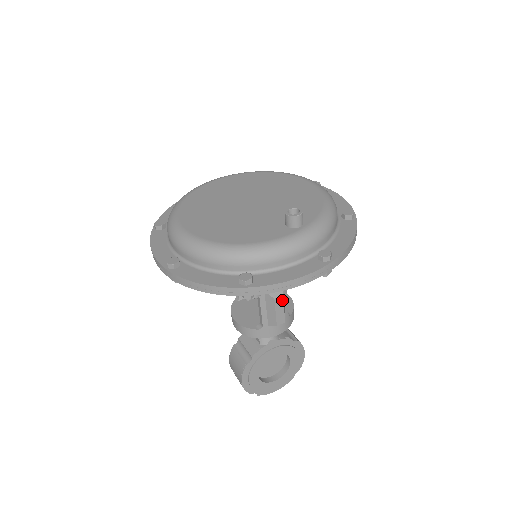
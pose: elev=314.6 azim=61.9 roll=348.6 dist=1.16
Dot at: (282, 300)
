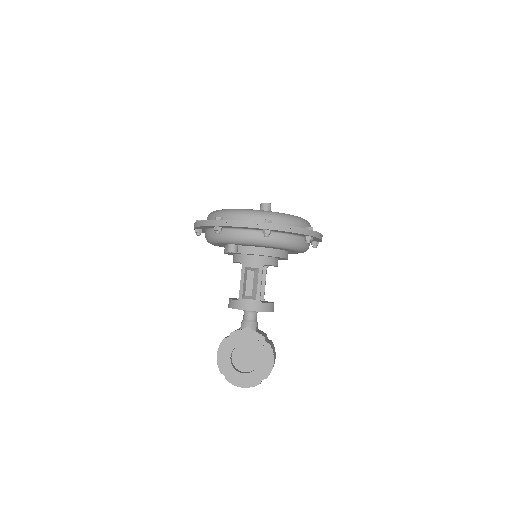
Dot at: (253, 275)
